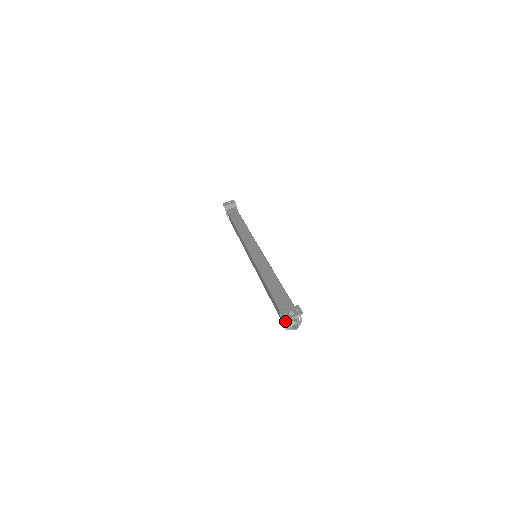
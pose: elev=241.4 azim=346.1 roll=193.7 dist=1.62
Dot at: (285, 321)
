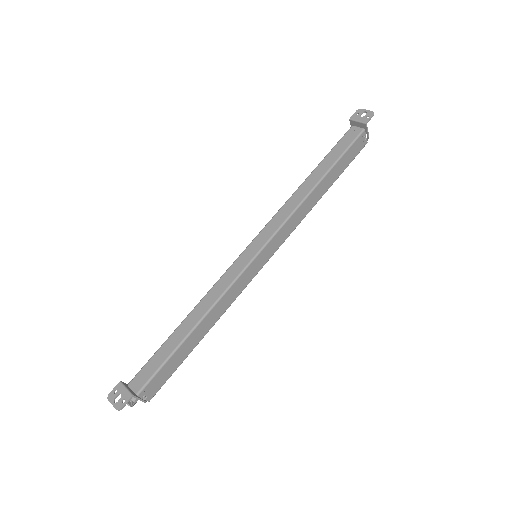
Dot at: occluded
